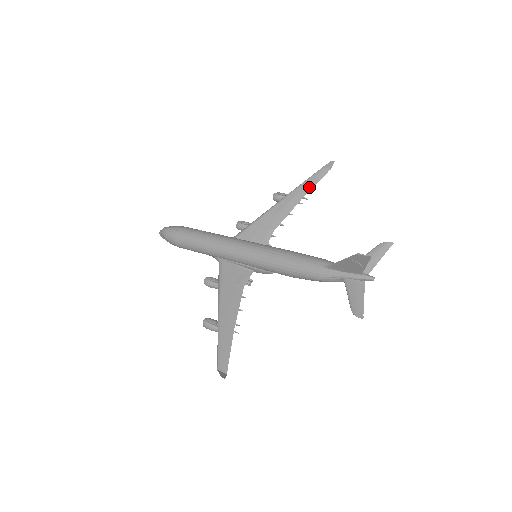
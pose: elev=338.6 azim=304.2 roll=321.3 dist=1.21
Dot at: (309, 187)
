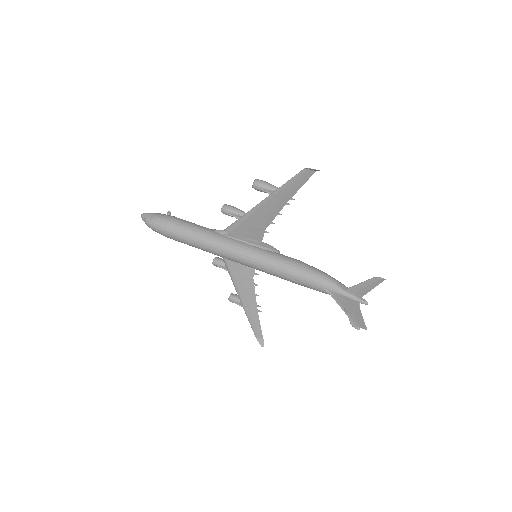
Dot at: (294, 190)
